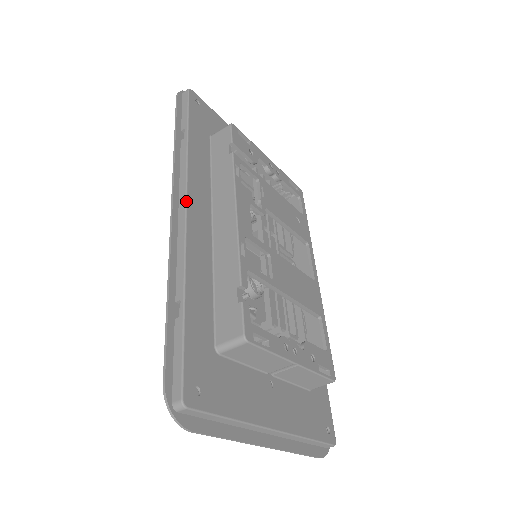
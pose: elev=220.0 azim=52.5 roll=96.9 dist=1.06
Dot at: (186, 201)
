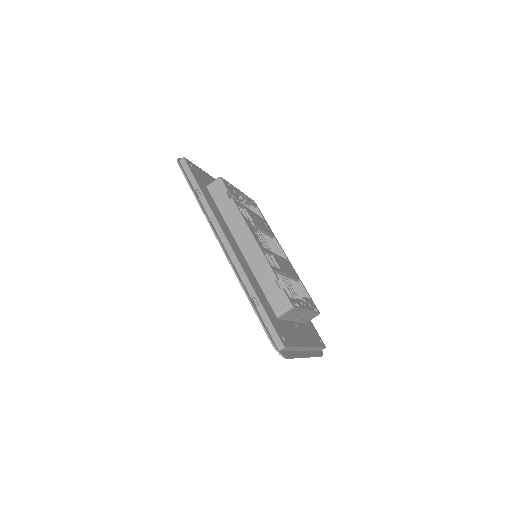
Dot at: (227, 239)
